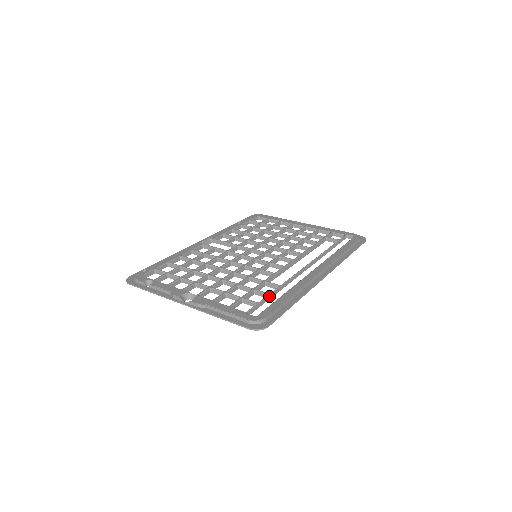
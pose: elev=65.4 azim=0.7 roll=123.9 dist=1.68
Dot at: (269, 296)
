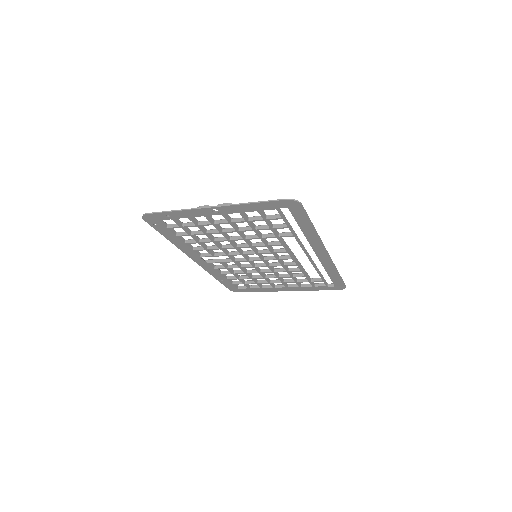
Dot at: (289, 224)
